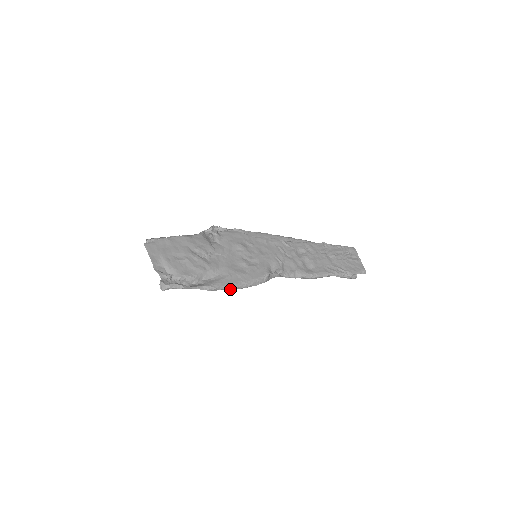
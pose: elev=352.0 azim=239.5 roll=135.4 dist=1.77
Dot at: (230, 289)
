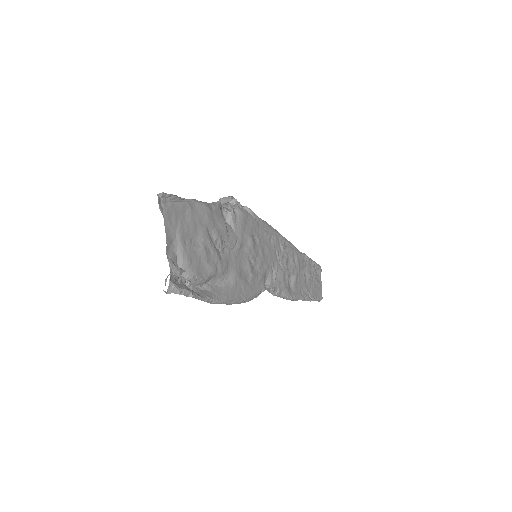
Dot at: (229, 304)
